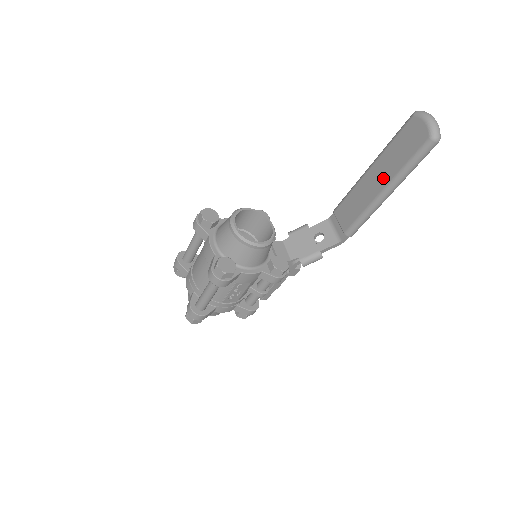
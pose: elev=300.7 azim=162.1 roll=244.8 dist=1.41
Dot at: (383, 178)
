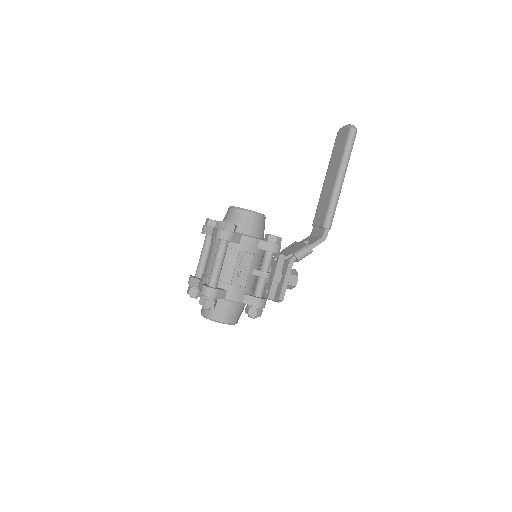
Dot at: (334, 172)
